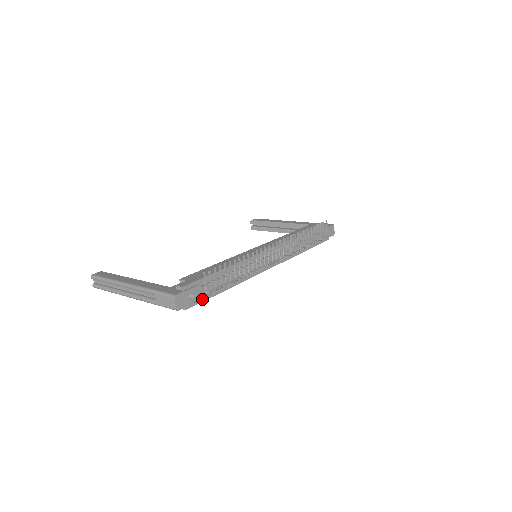
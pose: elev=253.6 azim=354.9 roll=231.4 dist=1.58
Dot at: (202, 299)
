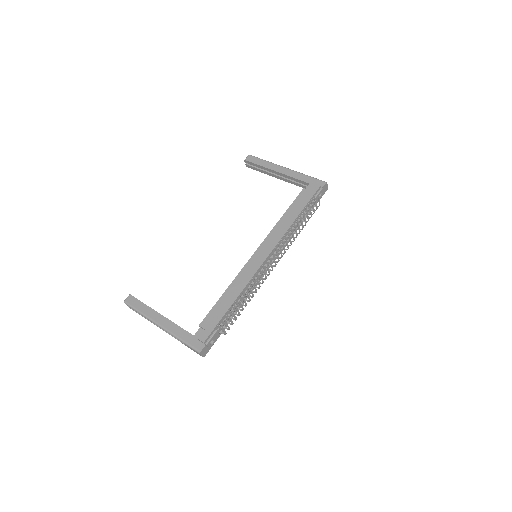
Dot at: (220, 334)
